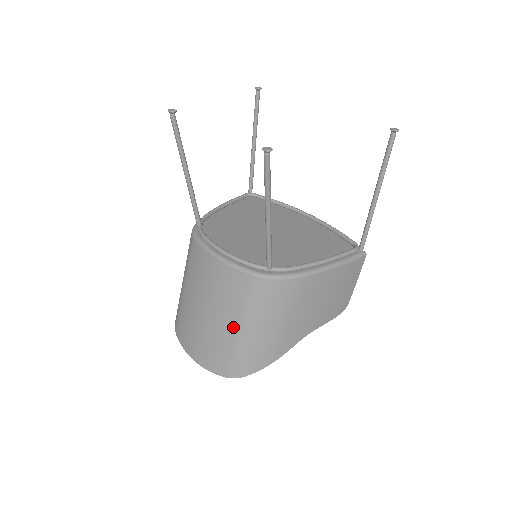
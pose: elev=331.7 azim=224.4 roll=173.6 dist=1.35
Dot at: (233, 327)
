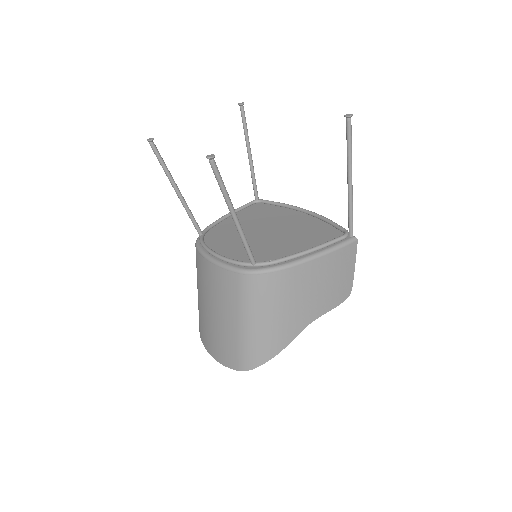
Dot at: (235, 323)
